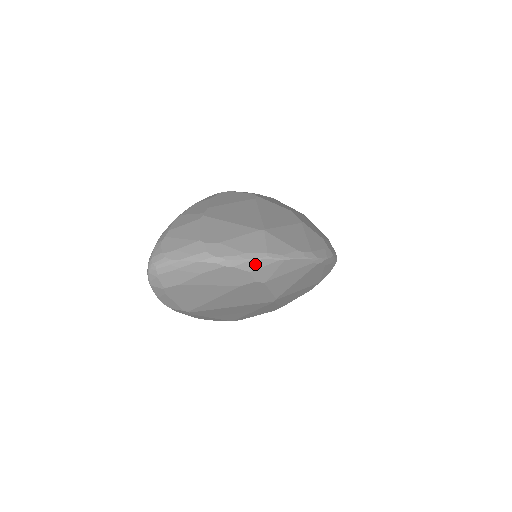
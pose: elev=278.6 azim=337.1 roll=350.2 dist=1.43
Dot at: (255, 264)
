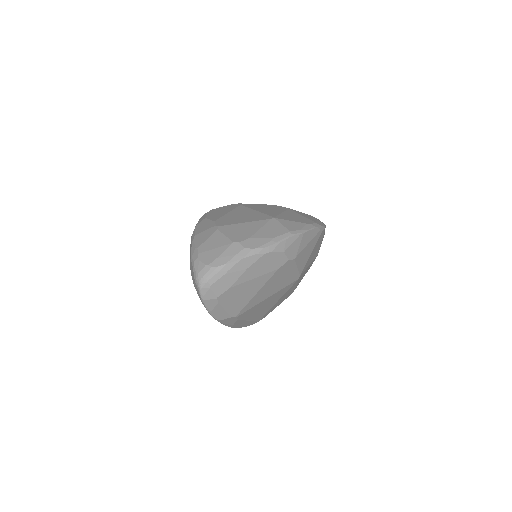
Dot at: (285, 244)
